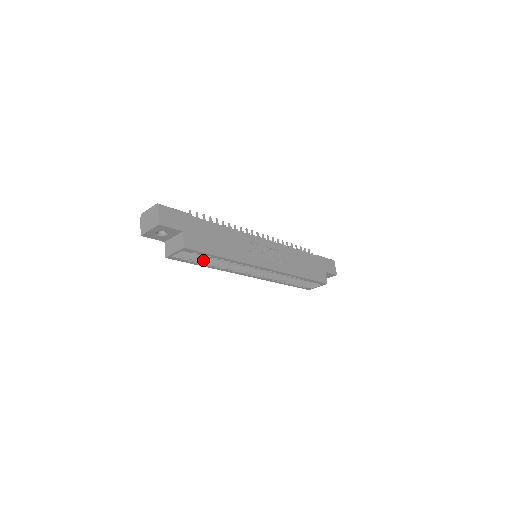
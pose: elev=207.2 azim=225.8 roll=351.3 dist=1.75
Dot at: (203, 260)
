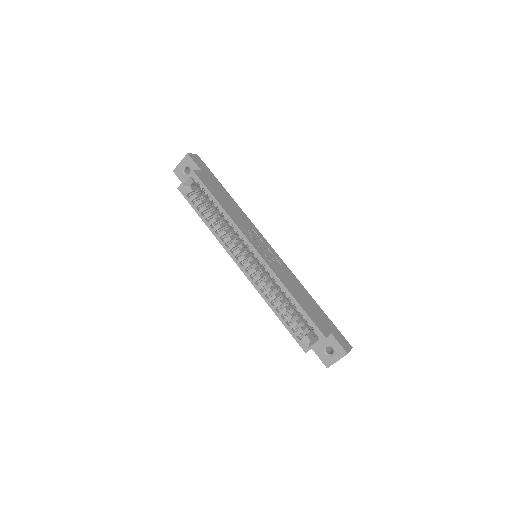
Dot at: (204, 210)
